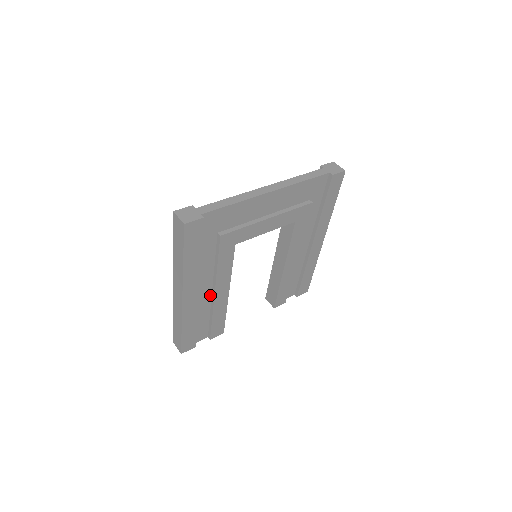
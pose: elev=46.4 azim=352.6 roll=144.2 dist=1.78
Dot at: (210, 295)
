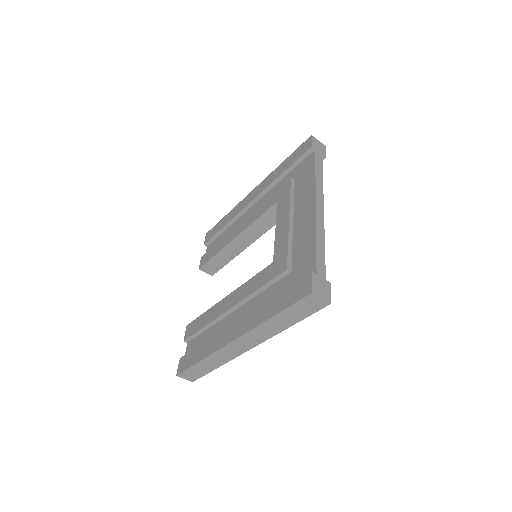
Dot at: occluded
